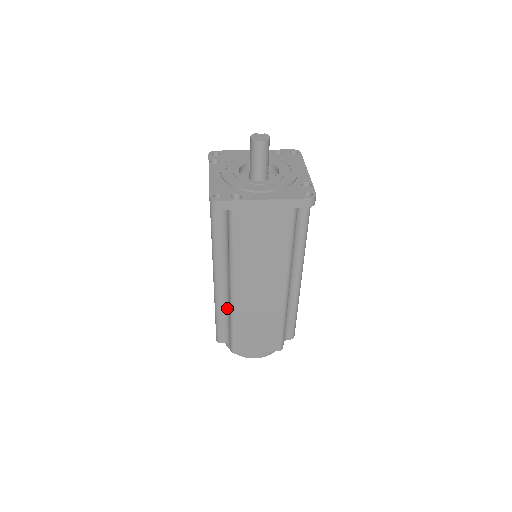
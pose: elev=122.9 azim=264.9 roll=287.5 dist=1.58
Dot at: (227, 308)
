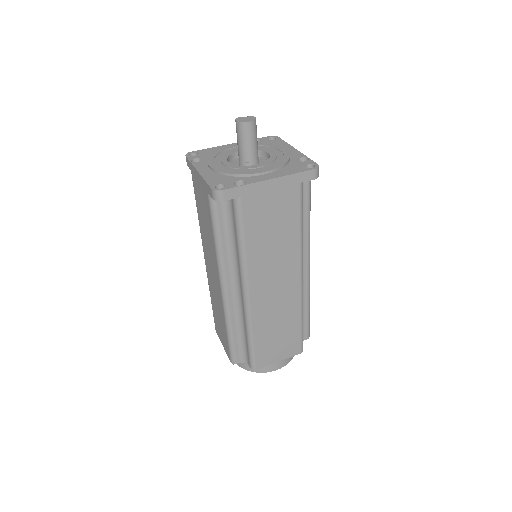
Dot at: (240, 319)
